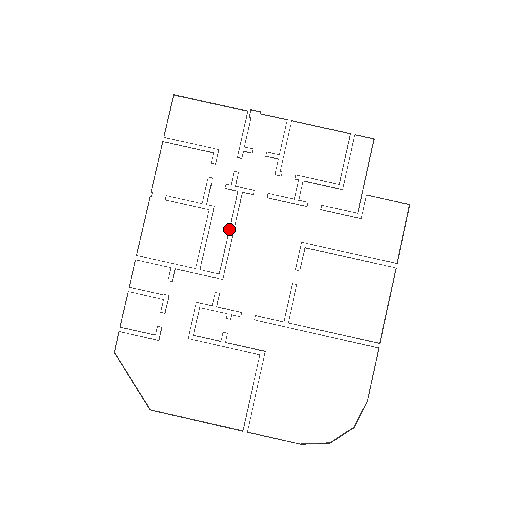
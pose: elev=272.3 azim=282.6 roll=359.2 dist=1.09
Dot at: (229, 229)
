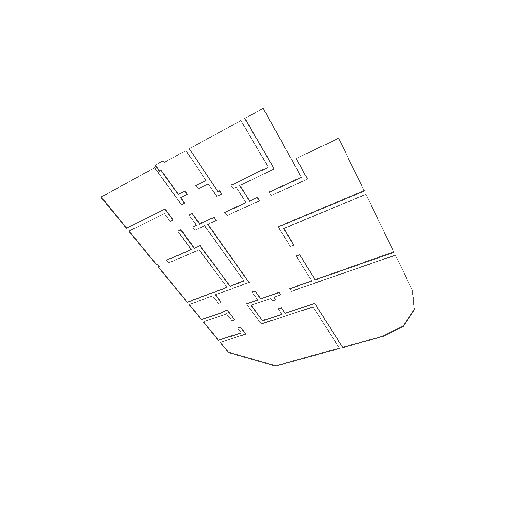
Dot at: (223, 252)
